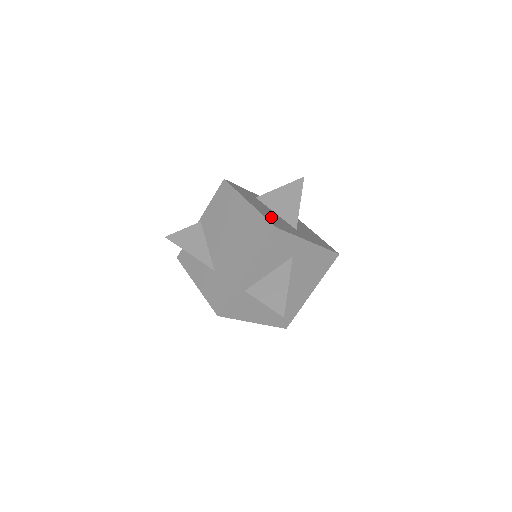
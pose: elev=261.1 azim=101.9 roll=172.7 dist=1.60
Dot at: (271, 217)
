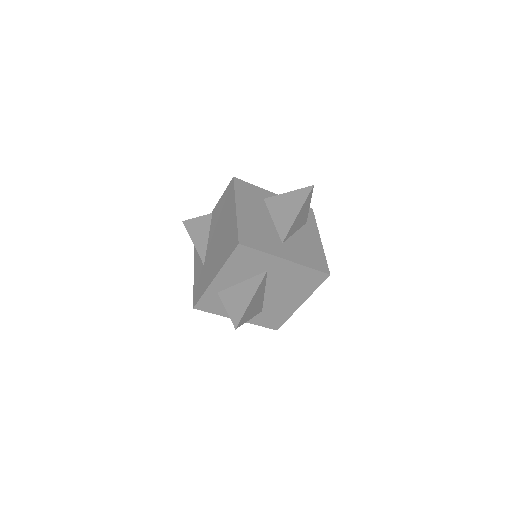
Dot at: (252, 228)
